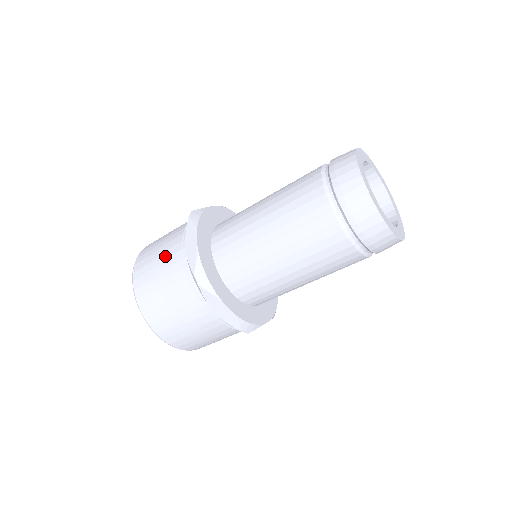
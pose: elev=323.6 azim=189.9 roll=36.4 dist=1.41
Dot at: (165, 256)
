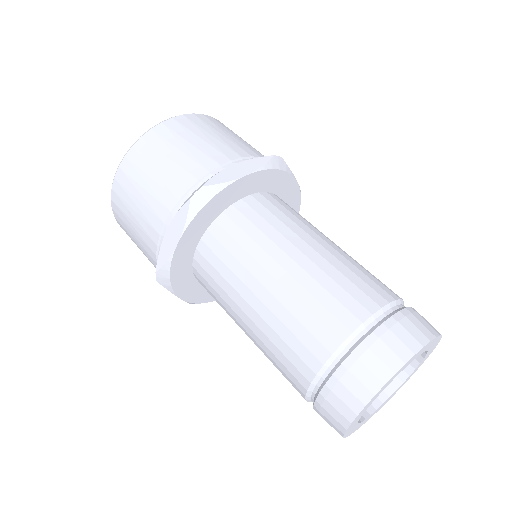
Dot at: (149, 203)
